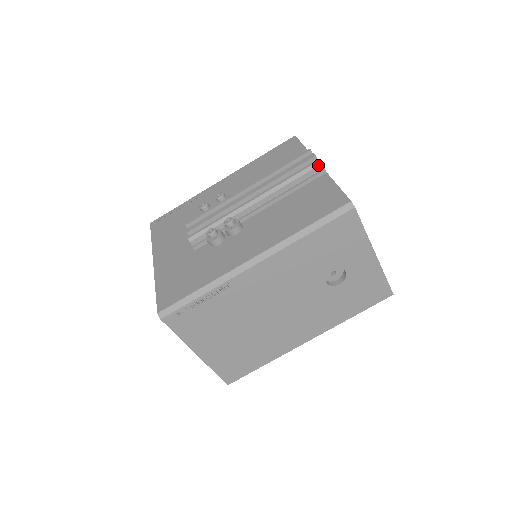
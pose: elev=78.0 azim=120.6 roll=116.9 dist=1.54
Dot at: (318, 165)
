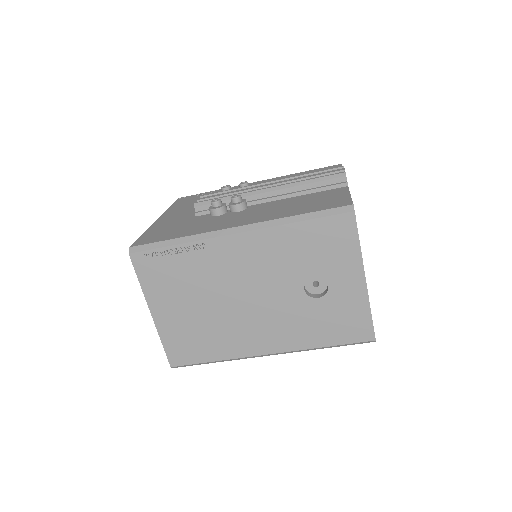
Dot at: (342, 176)
